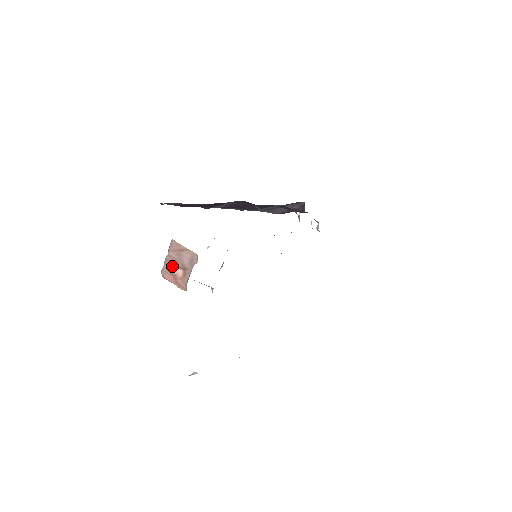
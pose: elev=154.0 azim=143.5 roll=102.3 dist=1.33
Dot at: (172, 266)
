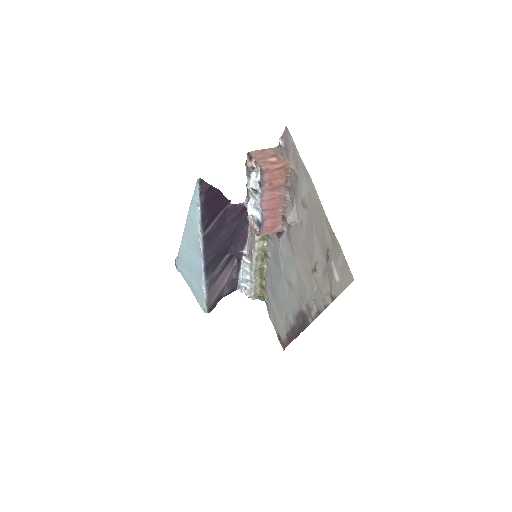
Dot at: (265, 160)
